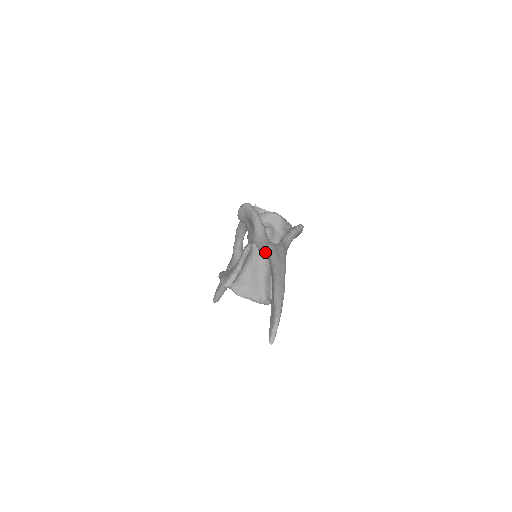
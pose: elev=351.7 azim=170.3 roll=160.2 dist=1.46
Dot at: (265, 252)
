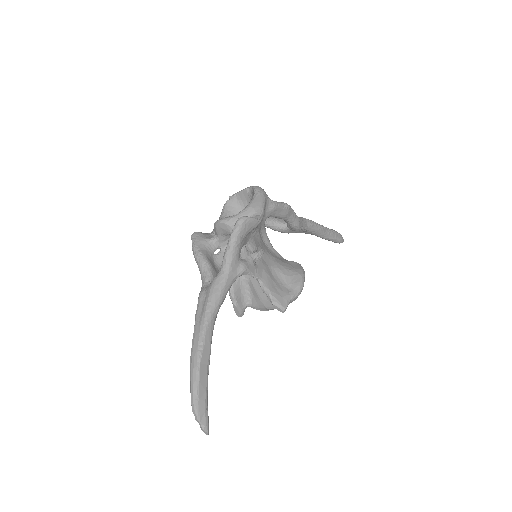
Dot at: occluded
